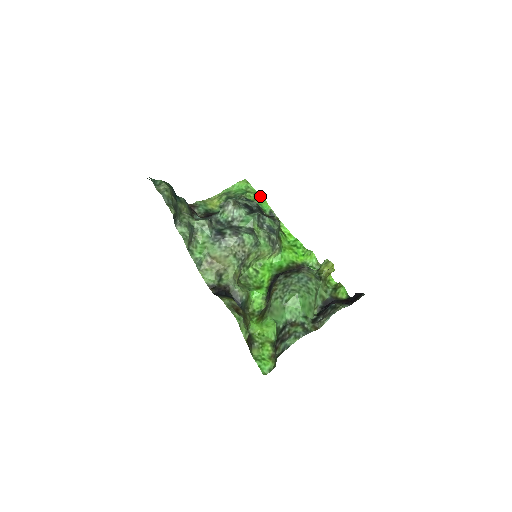
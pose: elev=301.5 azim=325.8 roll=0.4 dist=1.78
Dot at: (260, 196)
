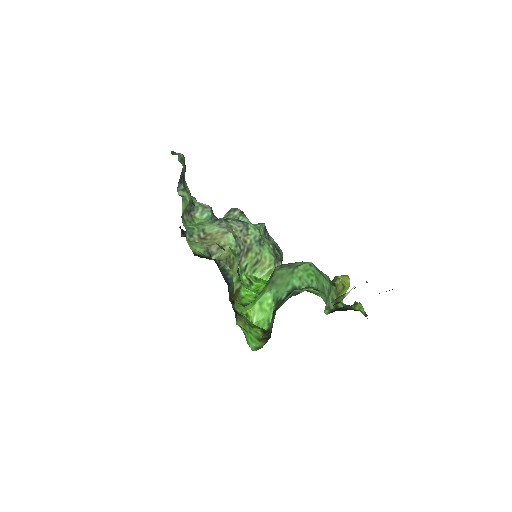
Dot at: occluded
